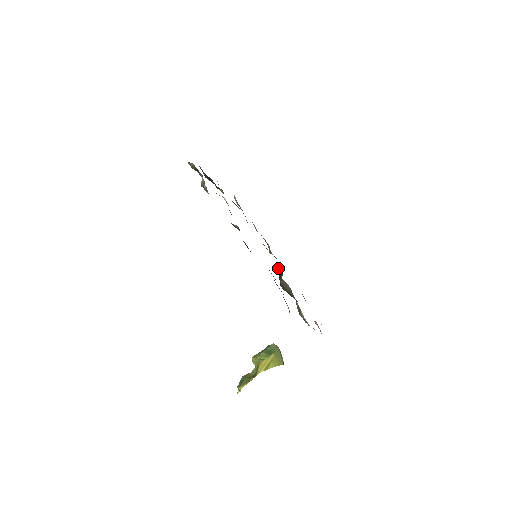
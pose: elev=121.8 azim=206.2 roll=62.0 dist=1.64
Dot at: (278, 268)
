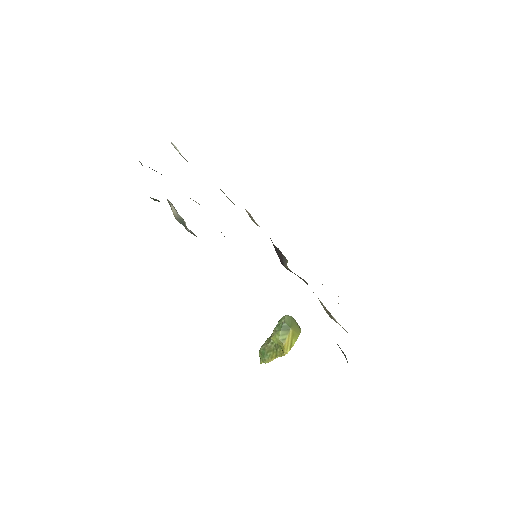
Dot at: (275, 247)
